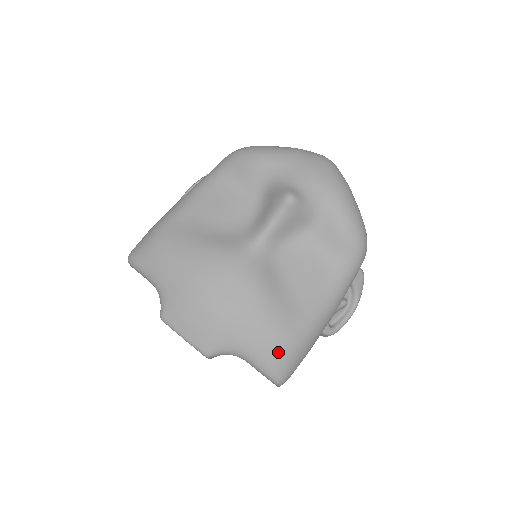
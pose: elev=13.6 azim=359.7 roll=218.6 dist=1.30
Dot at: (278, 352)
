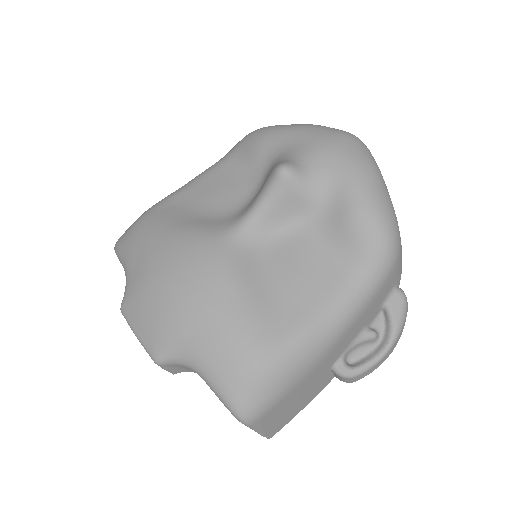
Dot at: (239, 370)
